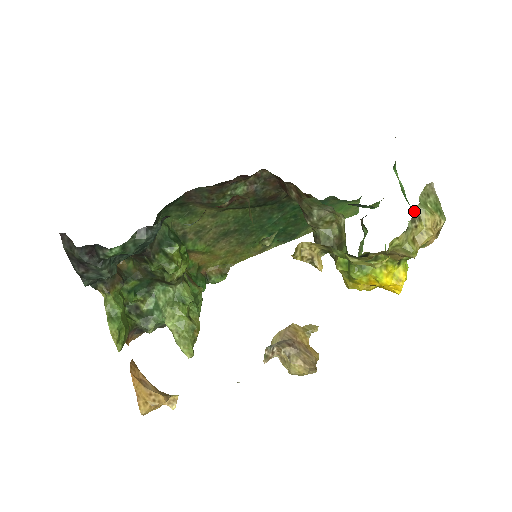
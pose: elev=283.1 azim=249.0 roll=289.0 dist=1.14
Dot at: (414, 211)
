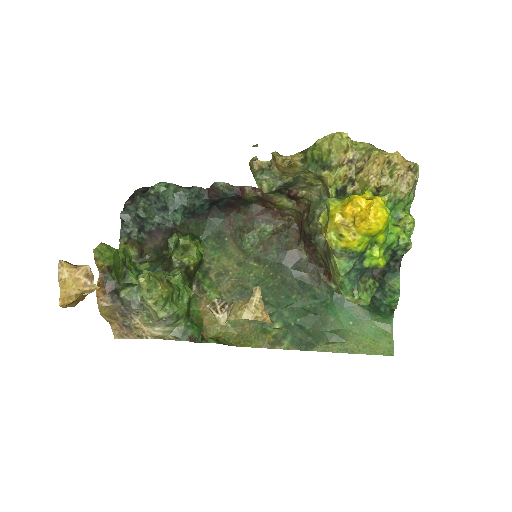
Dot at: occluded
